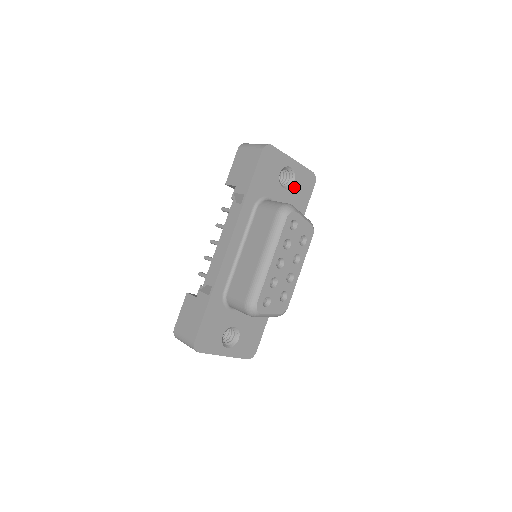
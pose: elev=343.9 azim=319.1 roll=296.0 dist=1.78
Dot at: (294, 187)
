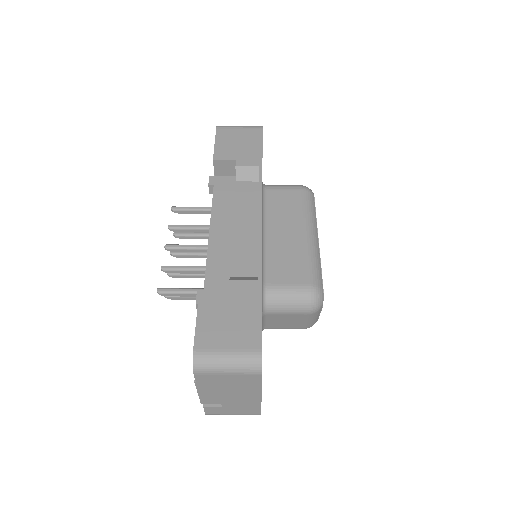
Dot at: occluded
